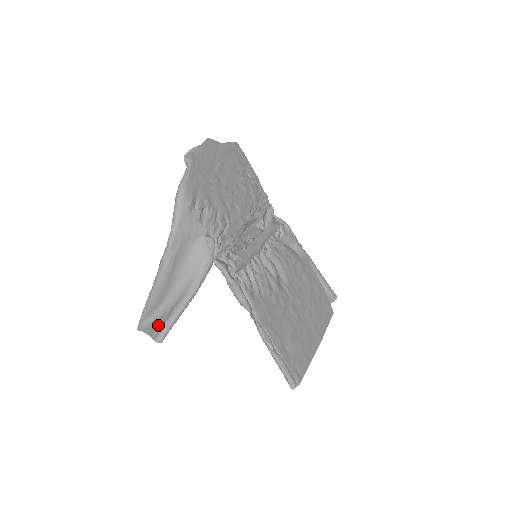
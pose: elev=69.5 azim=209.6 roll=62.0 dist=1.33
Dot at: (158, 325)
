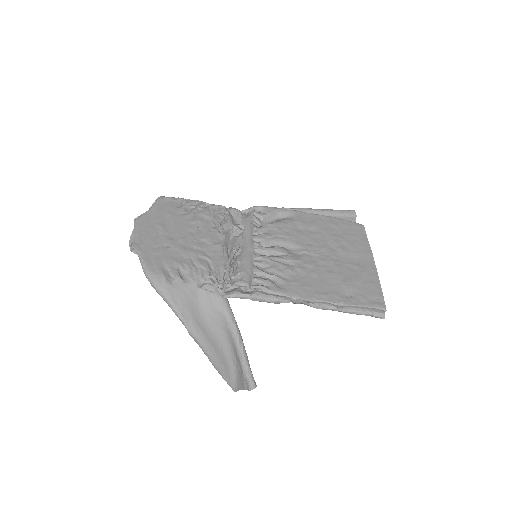
Dot at: (241, 377)
